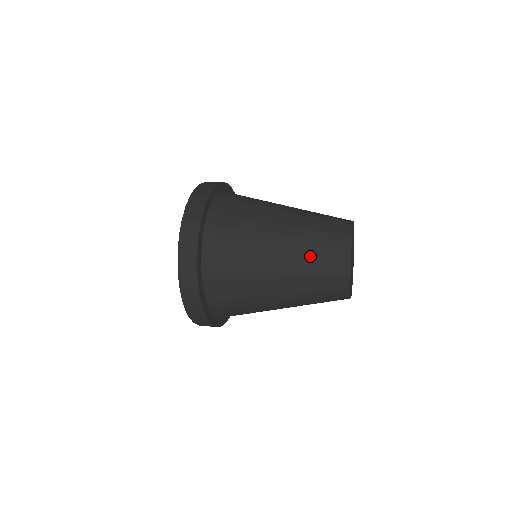
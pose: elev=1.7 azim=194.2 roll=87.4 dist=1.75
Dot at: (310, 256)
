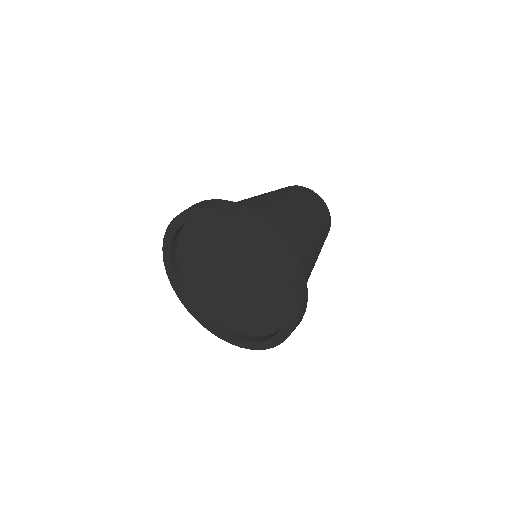
Dot at: (300, 198)
